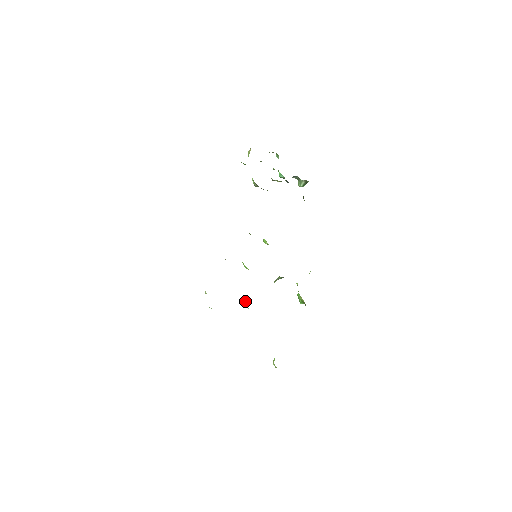
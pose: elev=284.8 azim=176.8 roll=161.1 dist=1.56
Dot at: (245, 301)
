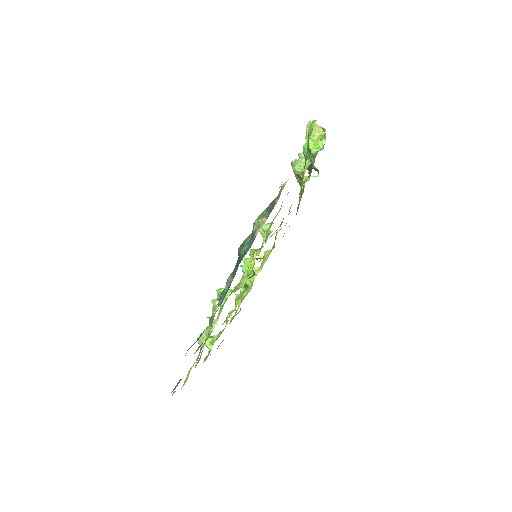
Dot at: (224, 298)
